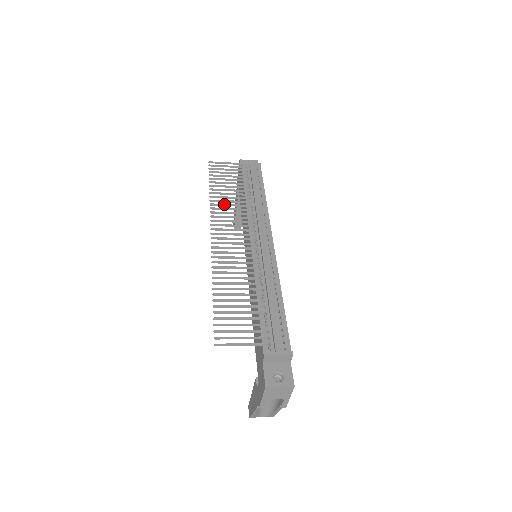
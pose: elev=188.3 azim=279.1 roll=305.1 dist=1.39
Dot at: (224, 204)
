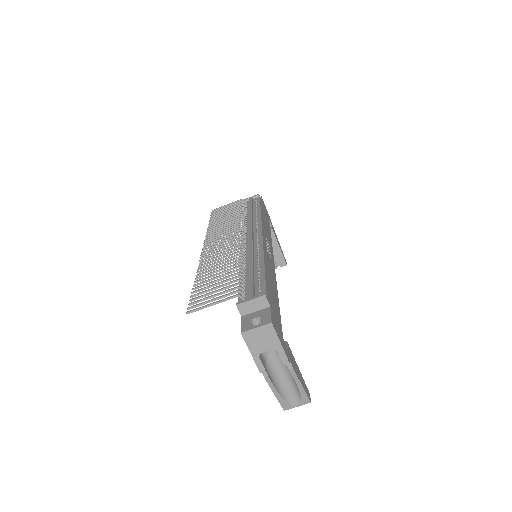
Dot at: (218, 227)
